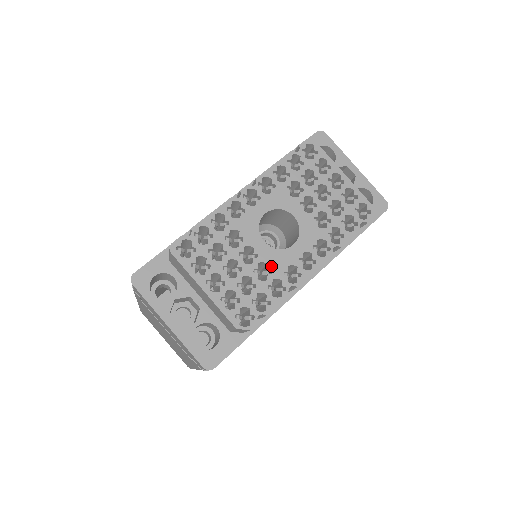
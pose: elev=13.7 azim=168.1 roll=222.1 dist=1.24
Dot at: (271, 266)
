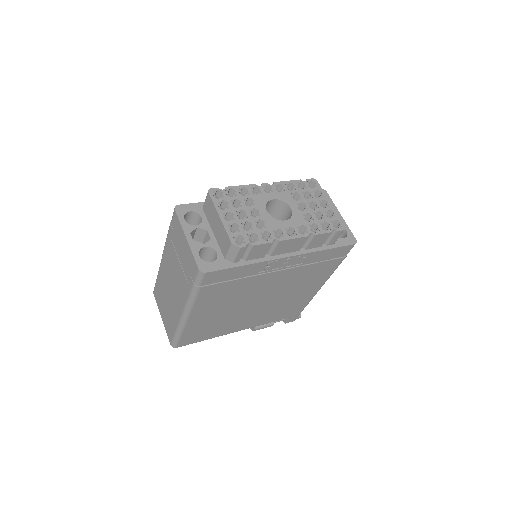
Dot at: (267, 224)
